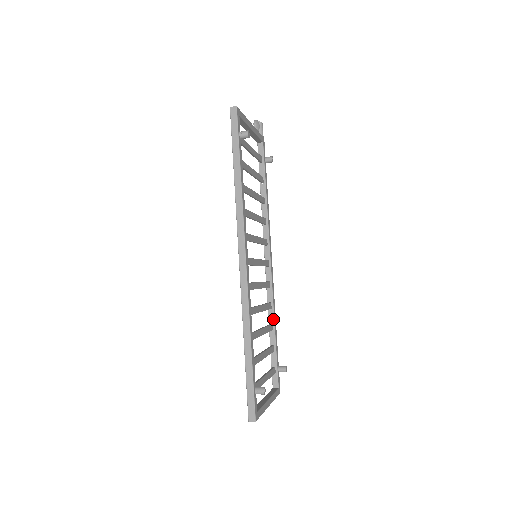
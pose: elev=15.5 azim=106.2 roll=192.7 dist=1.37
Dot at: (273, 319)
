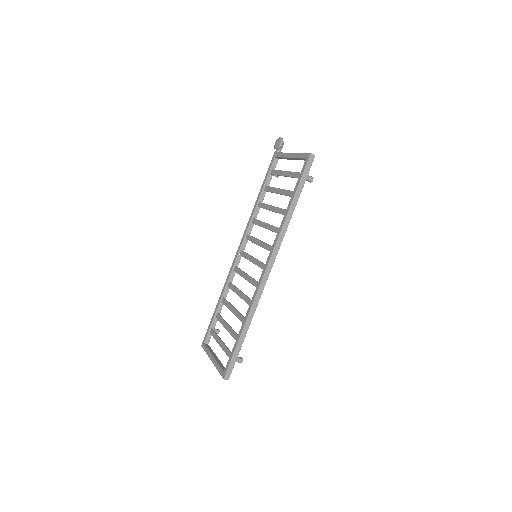
Dot at: occluded
